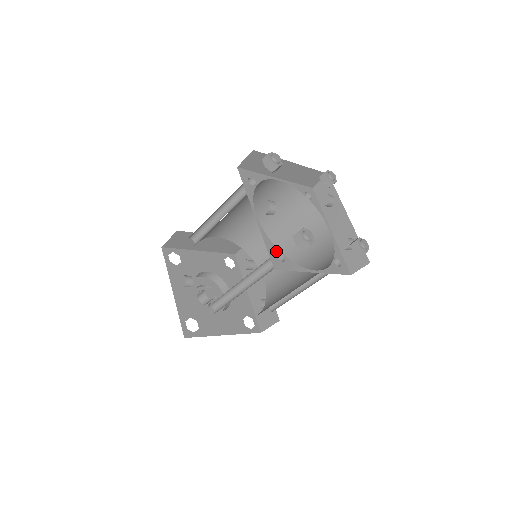
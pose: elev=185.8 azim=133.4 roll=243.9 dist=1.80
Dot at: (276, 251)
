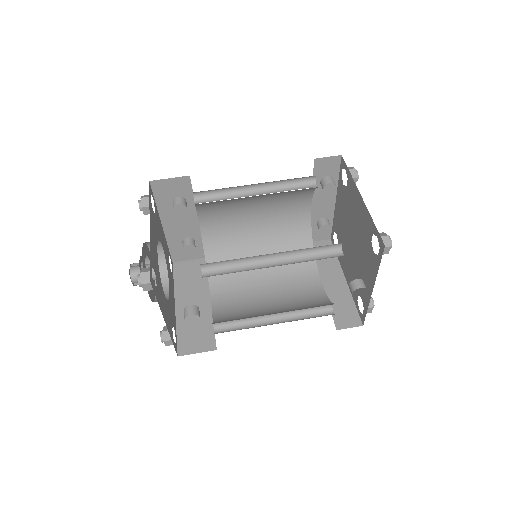
Dot at: occluded
